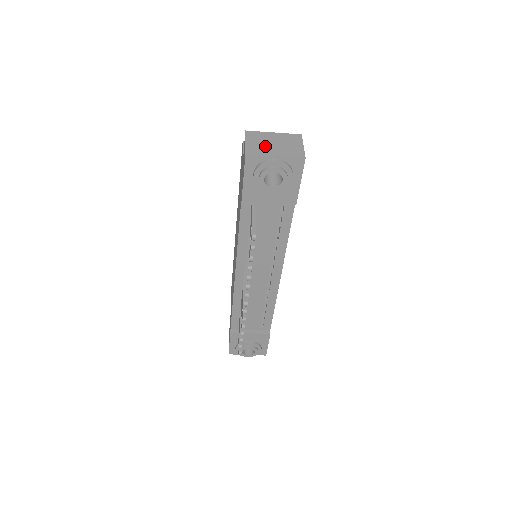
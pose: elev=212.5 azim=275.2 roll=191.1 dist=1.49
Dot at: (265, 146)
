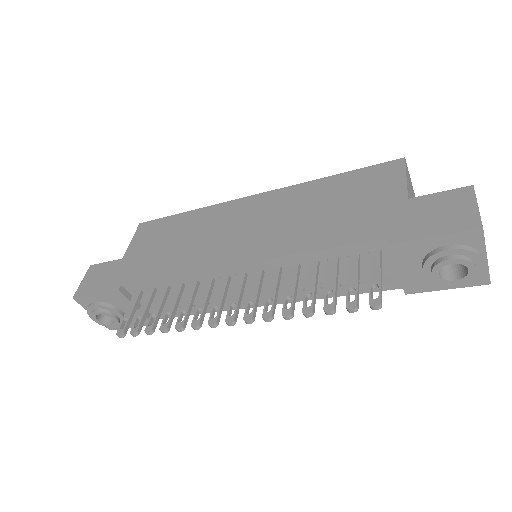
Dot at: occluded
